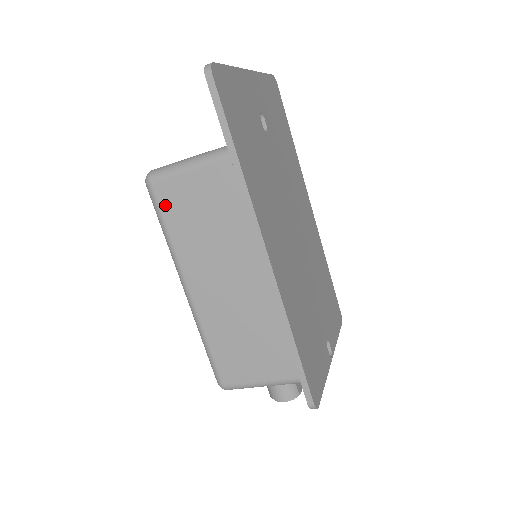
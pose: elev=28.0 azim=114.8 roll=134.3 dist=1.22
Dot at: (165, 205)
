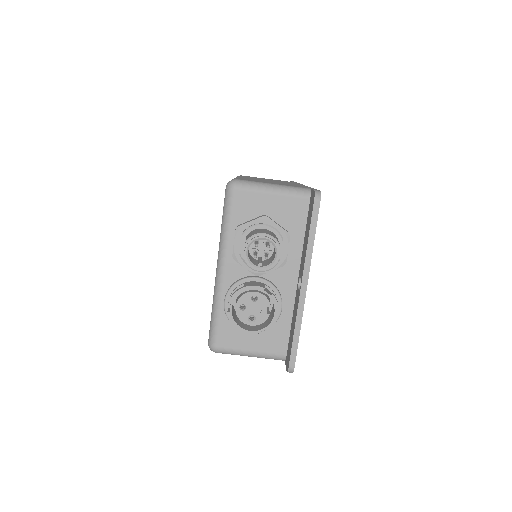
Dot at: occluded
